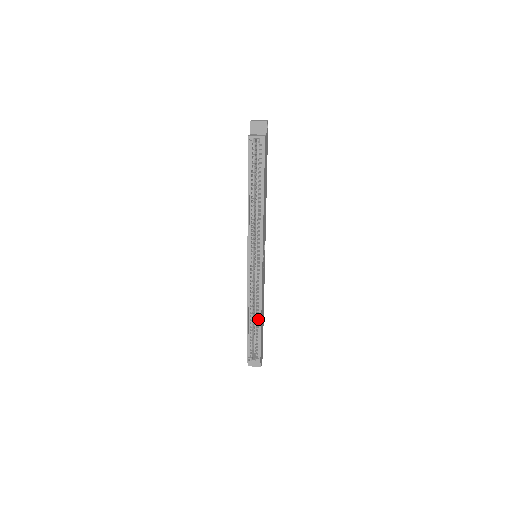
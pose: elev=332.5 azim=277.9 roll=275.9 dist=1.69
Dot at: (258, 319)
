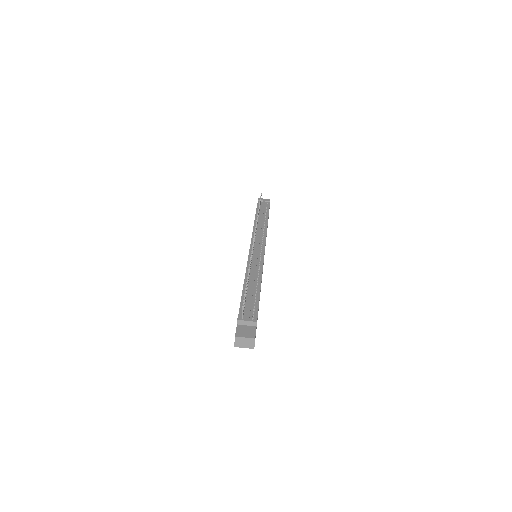
Dot at: occluded
